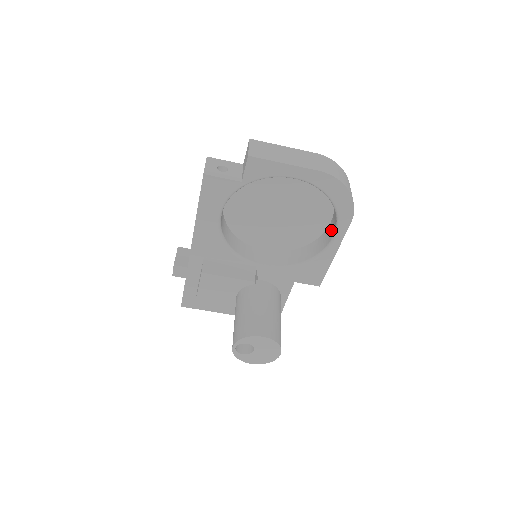
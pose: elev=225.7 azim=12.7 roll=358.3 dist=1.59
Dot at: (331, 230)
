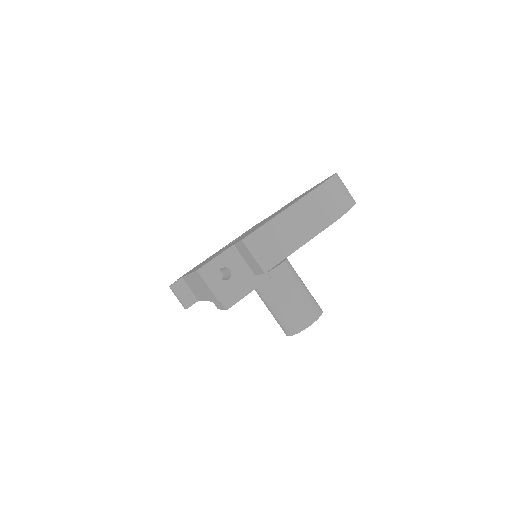
Dot at: occluded
